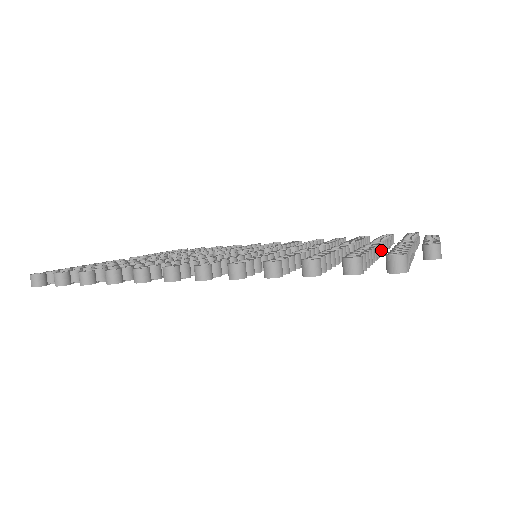
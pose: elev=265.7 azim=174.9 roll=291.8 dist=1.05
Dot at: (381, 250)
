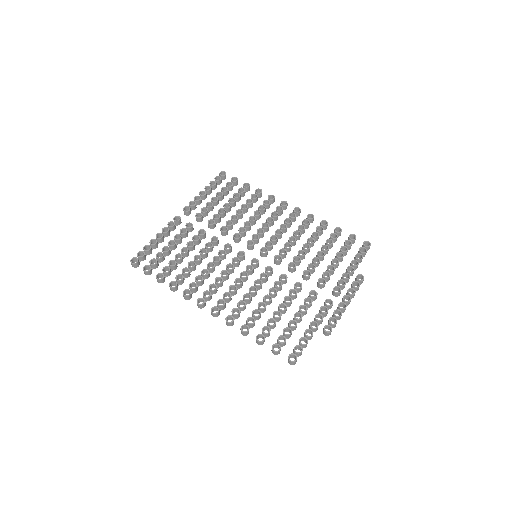
Dot at: occluded
